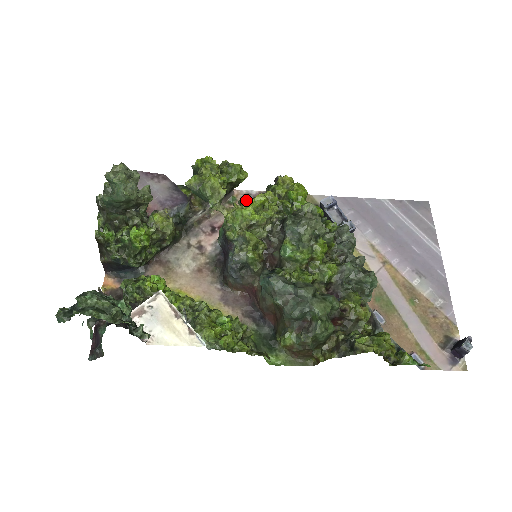
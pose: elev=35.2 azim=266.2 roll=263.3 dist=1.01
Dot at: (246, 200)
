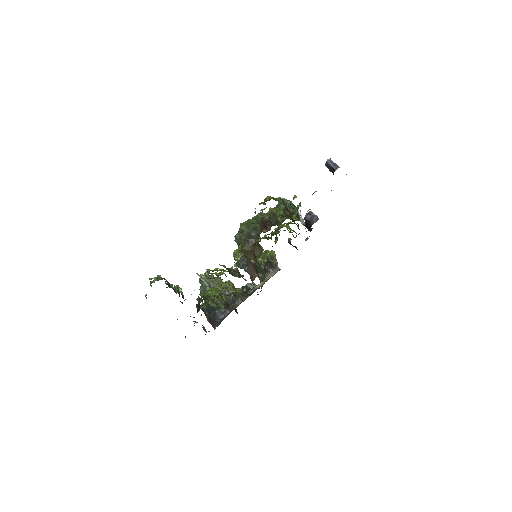
Dot at: occluded
